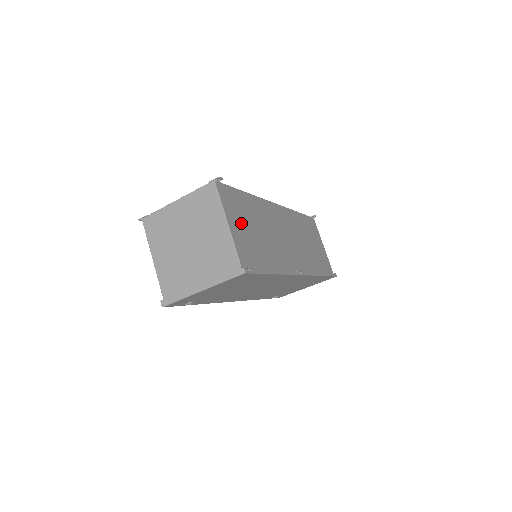
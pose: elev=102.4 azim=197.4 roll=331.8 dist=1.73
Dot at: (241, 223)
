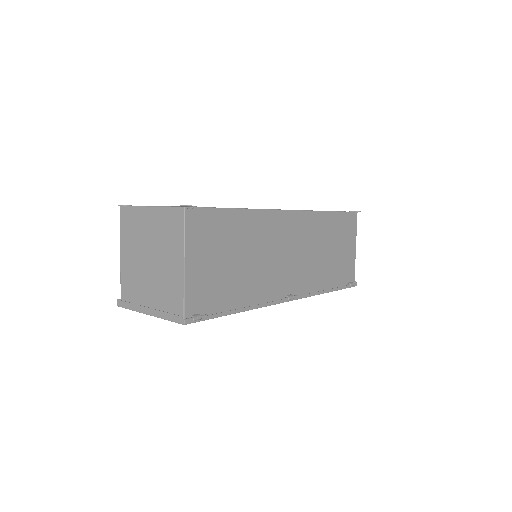
Dot at: (210, 256)
